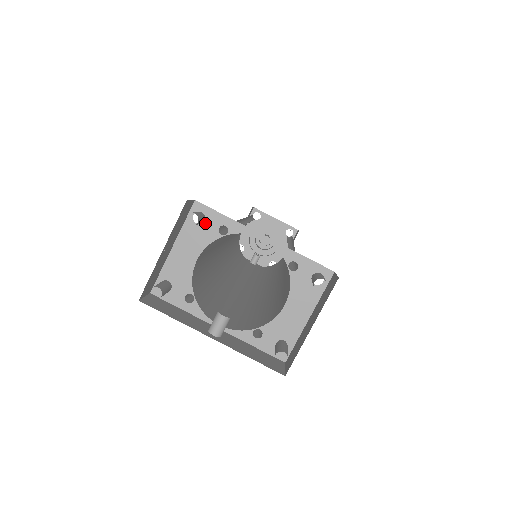
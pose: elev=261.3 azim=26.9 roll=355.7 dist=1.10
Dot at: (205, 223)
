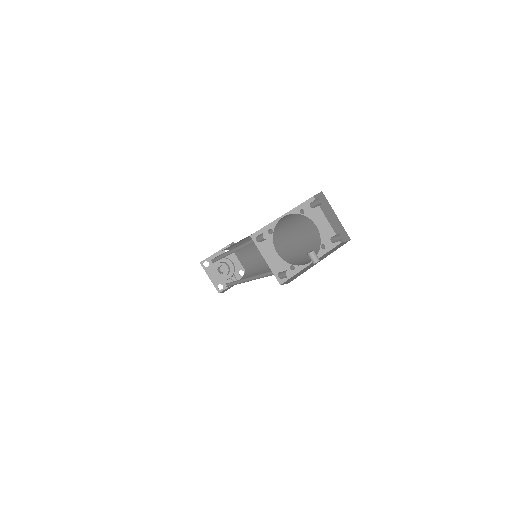
Dot at: occluded
